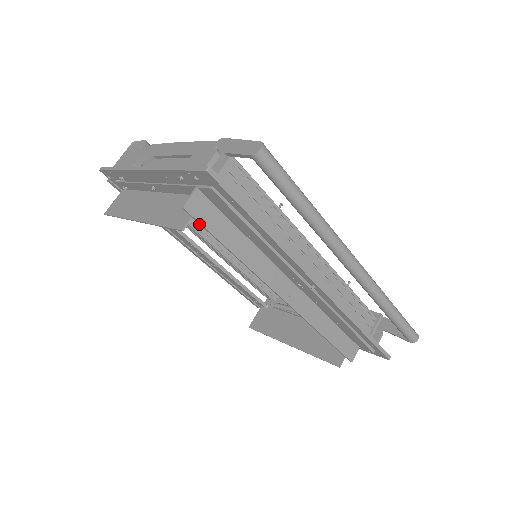
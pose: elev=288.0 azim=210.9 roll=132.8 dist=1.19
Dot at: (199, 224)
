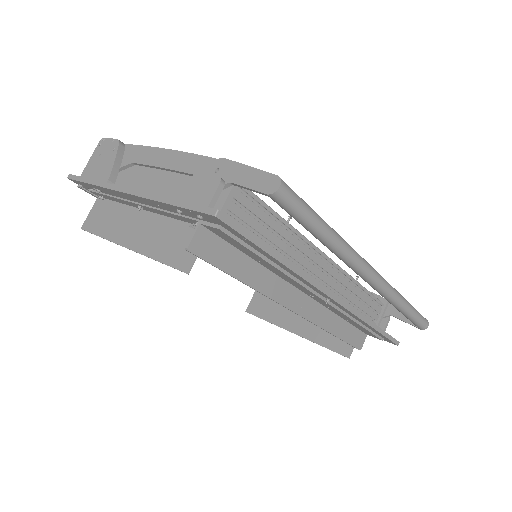
Dot at: occluded
